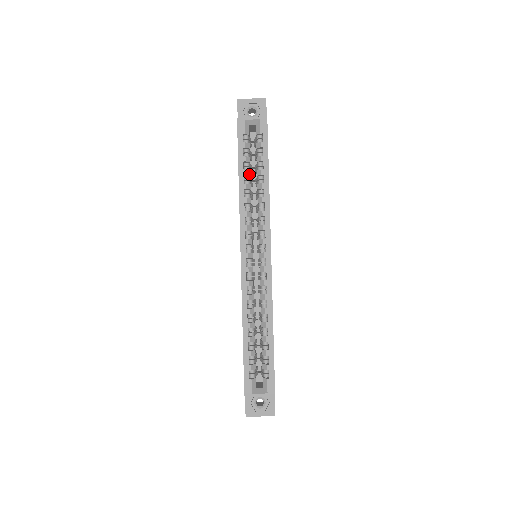
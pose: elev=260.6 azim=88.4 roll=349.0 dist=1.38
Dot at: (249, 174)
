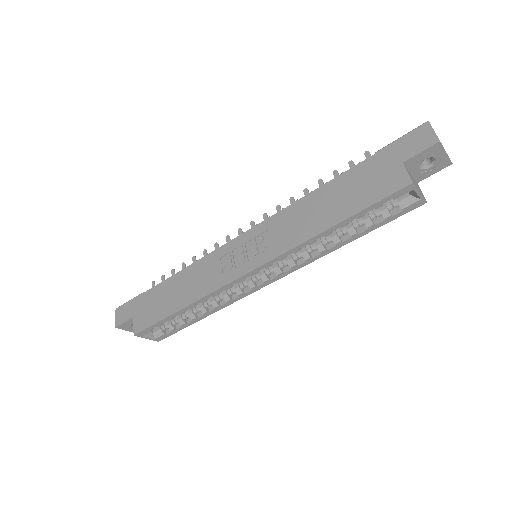
Dot at: (344, 225)
